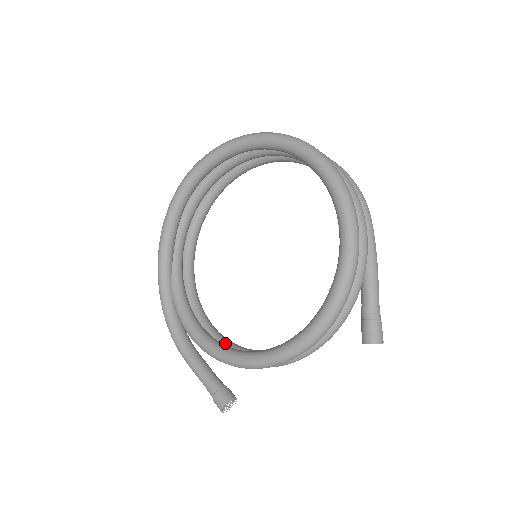
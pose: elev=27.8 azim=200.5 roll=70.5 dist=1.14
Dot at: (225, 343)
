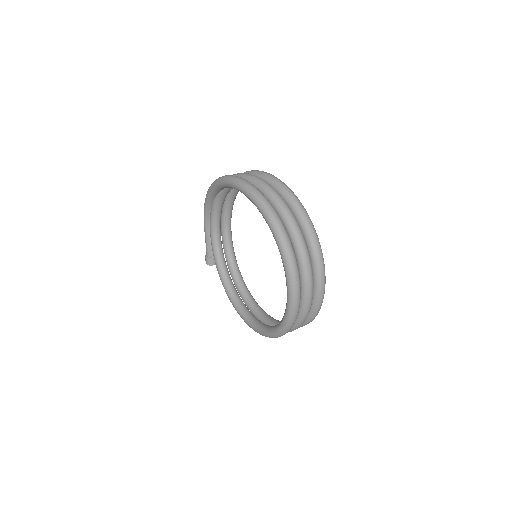
Dot at: (226, 244)
